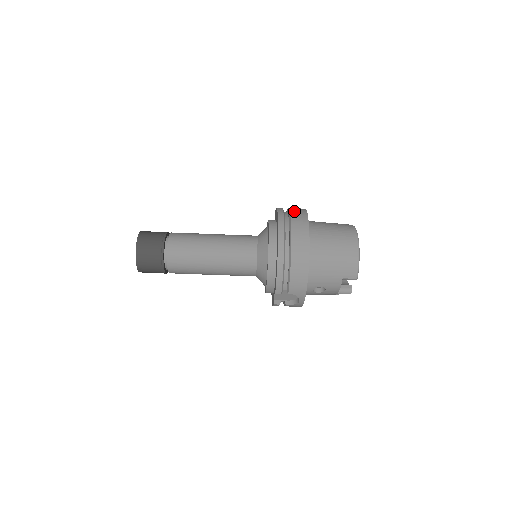
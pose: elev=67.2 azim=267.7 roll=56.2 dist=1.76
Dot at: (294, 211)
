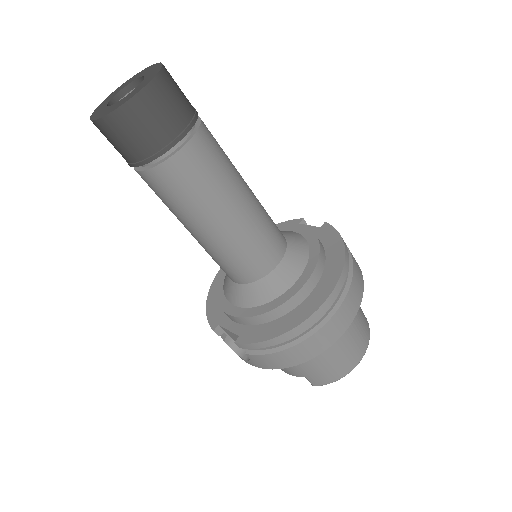
Dot at: (356, 276)
